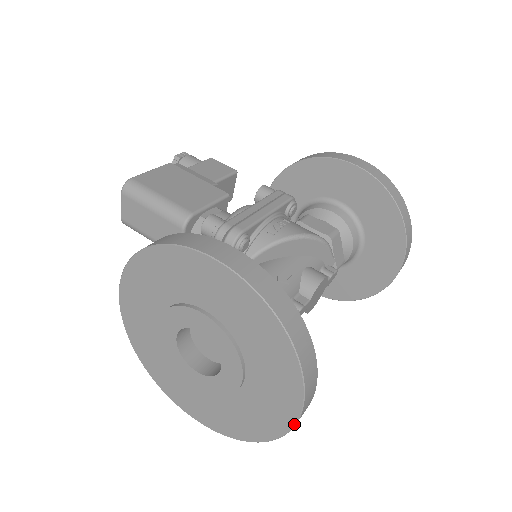
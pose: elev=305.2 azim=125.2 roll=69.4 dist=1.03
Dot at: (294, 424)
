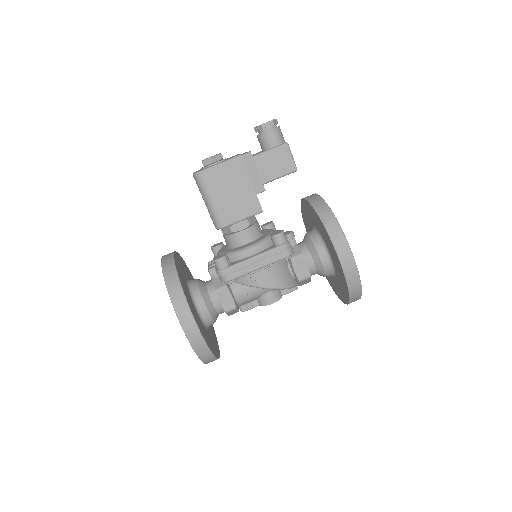
Dot at: occluded
